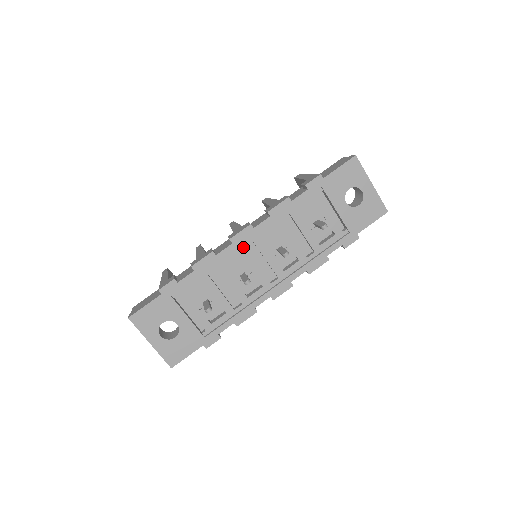
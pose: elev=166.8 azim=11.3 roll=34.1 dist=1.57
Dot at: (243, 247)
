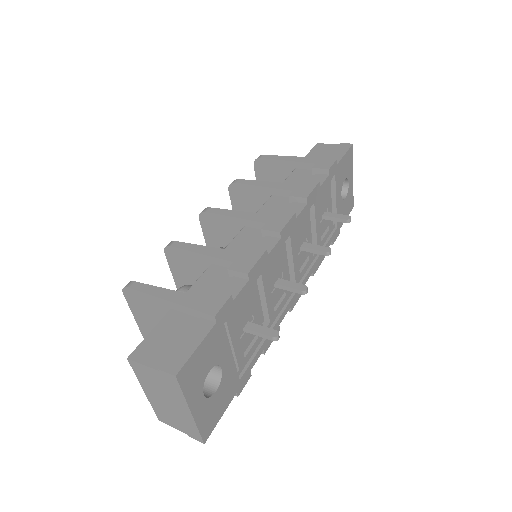
Dot at: (283, 243)
